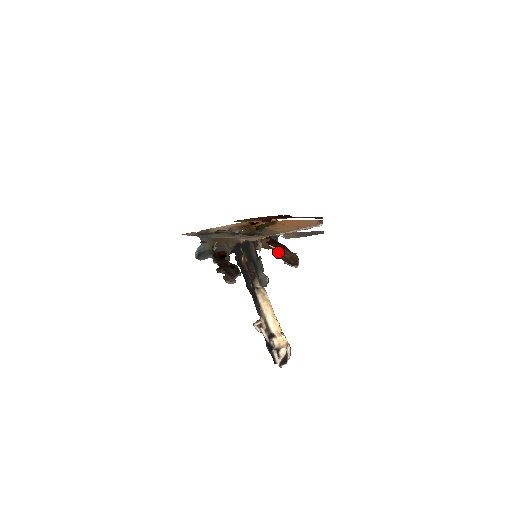
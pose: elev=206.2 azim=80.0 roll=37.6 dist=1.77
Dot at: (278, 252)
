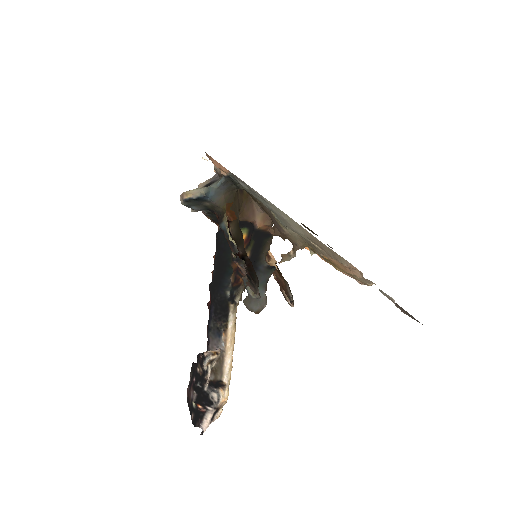
Dot at: occluded
